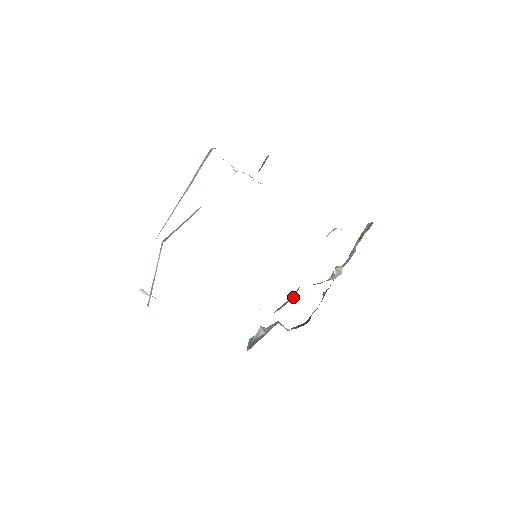
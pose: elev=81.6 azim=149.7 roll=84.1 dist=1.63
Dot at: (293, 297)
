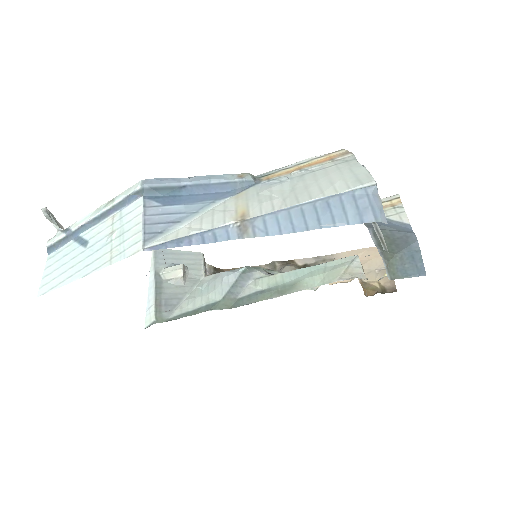
Dot at: (248, 282)
